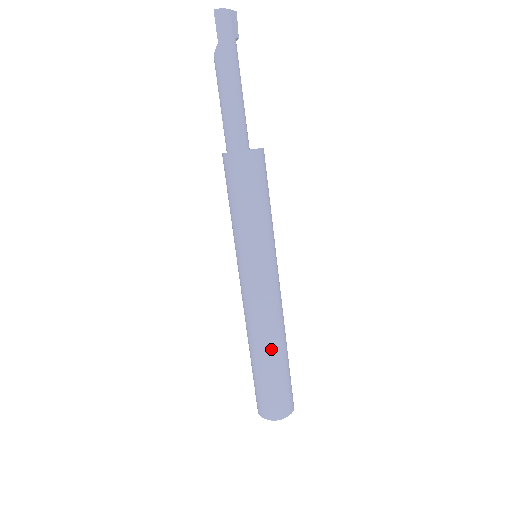
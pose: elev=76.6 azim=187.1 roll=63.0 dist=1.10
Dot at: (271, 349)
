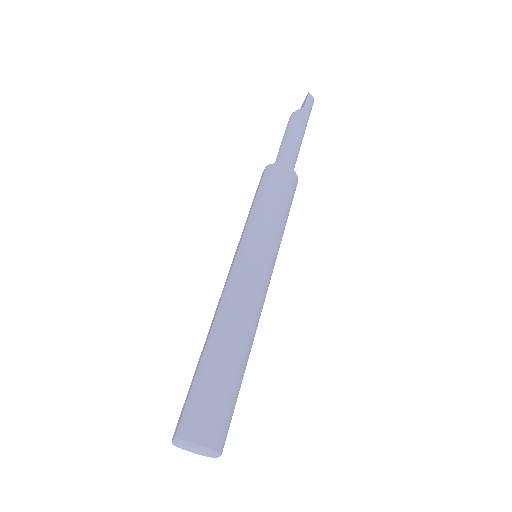
Dot at: (245, 347)
